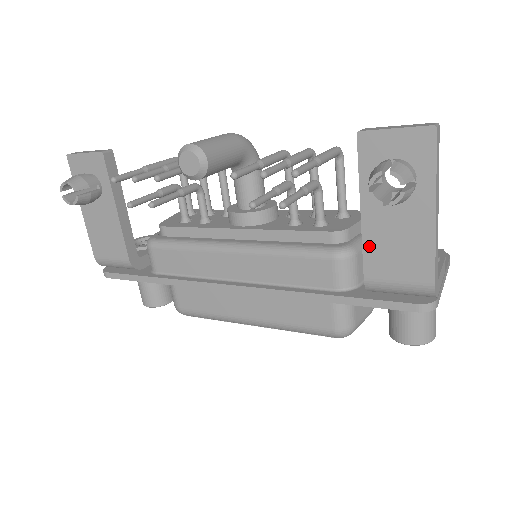
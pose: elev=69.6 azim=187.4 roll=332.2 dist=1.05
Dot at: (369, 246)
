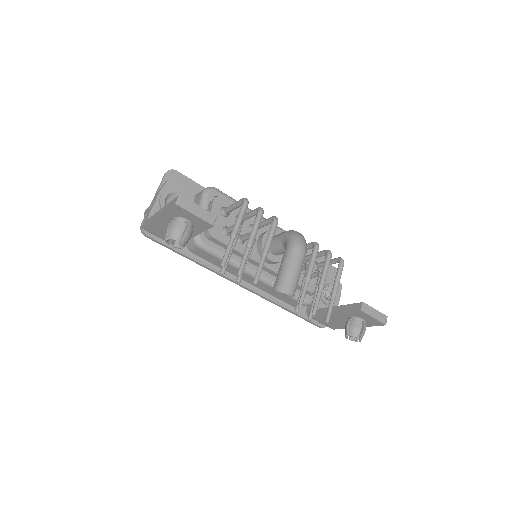
Dot at: (324, 317)
